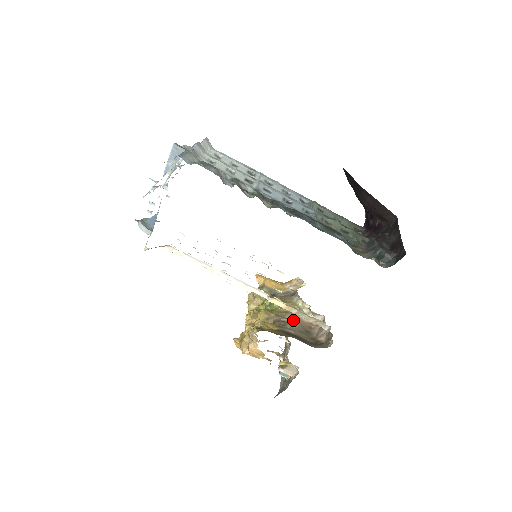
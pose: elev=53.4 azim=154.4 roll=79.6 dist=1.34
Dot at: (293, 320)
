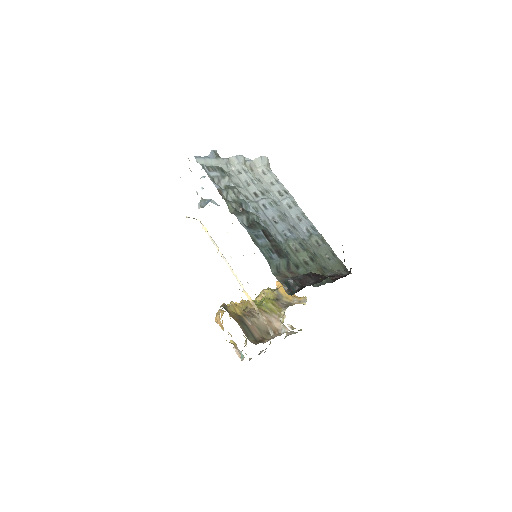
Dot at: occluded
